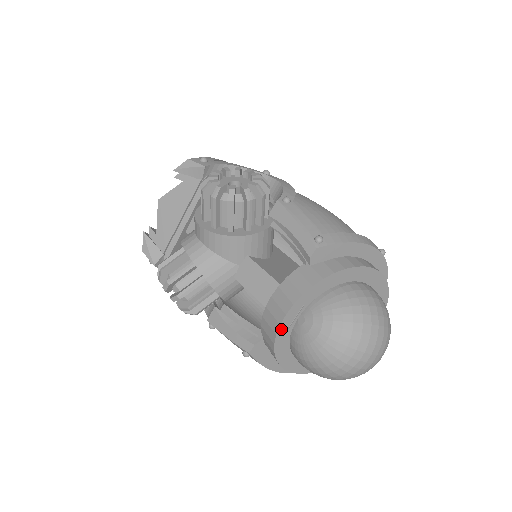
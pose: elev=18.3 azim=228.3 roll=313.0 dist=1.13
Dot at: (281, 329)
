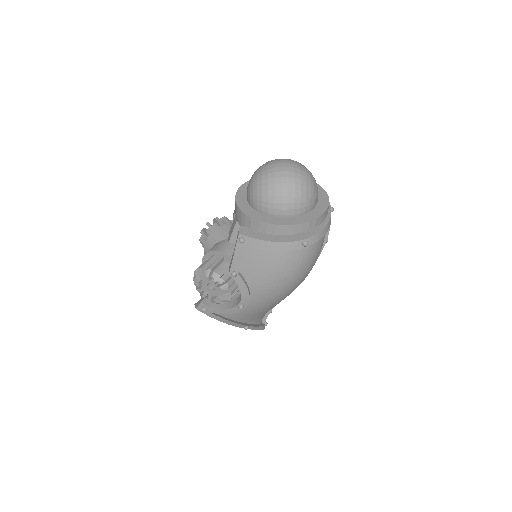
Dot at: (239, 203)
